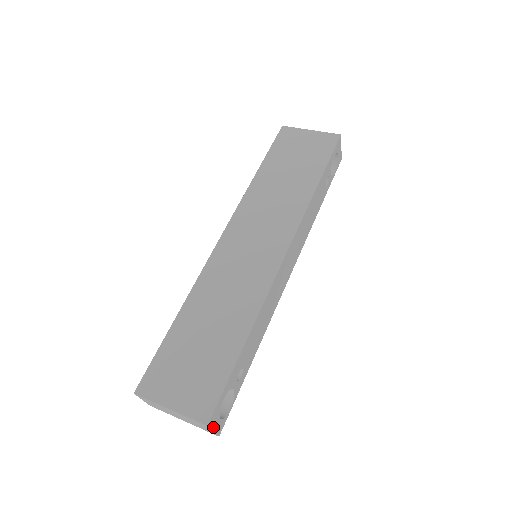
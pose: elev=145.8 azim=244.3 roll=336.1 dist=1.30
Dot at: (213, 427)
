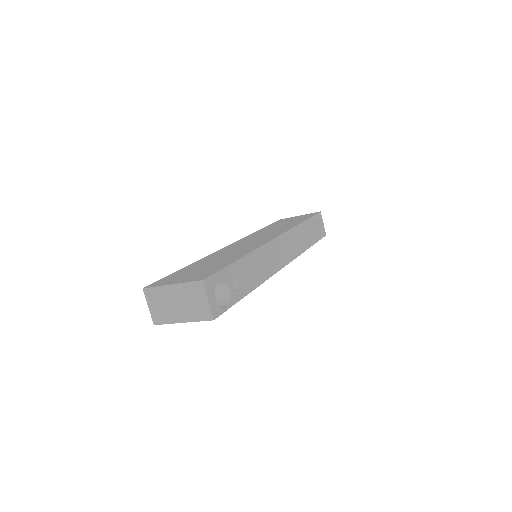
Dot at: (208, 295)
